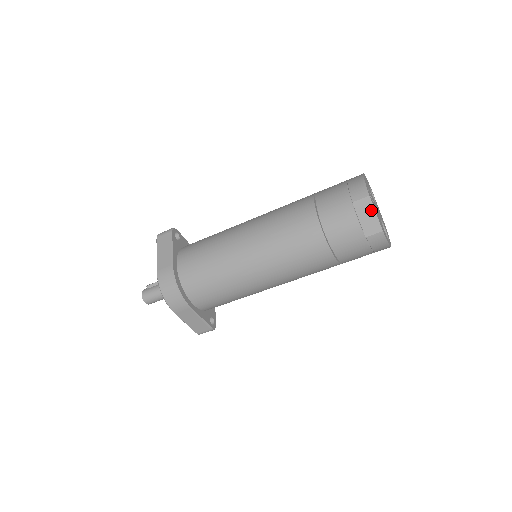
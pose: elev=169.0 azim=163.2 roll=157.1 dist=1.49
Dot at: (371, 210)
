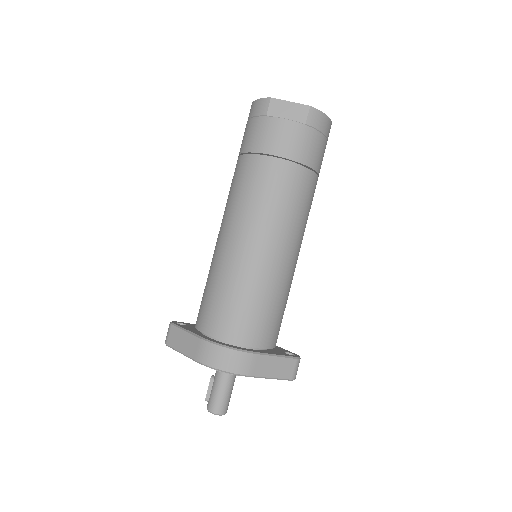
Dot at: (284, 104)
